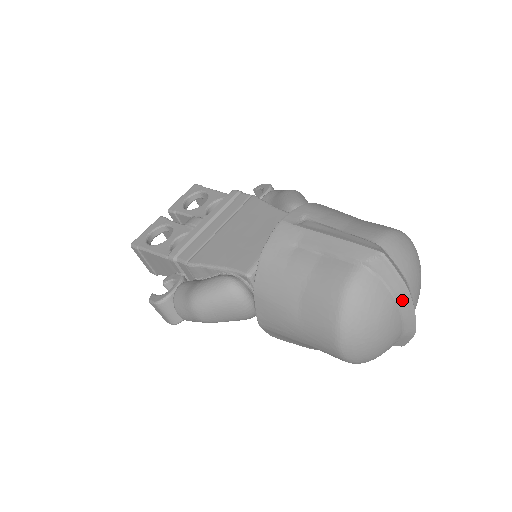
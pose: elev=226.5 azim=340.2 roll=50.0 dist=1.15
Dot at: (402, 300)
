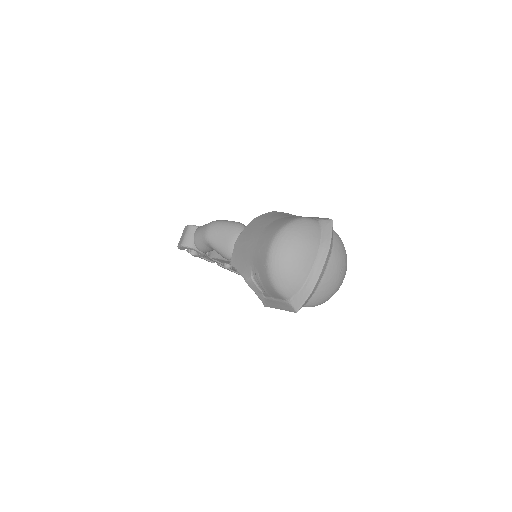
Dot at: (323, 250)
